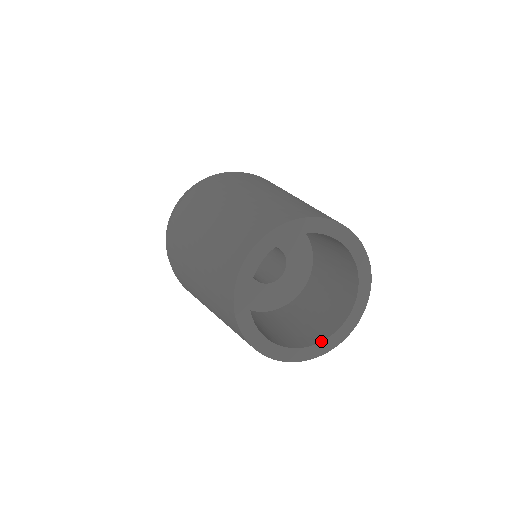
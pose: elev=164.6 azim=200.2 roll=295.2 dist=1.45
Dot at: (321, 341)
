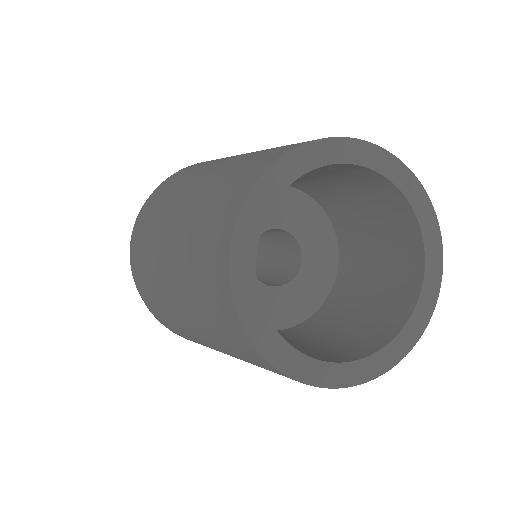
Dot at: (408, 318)
